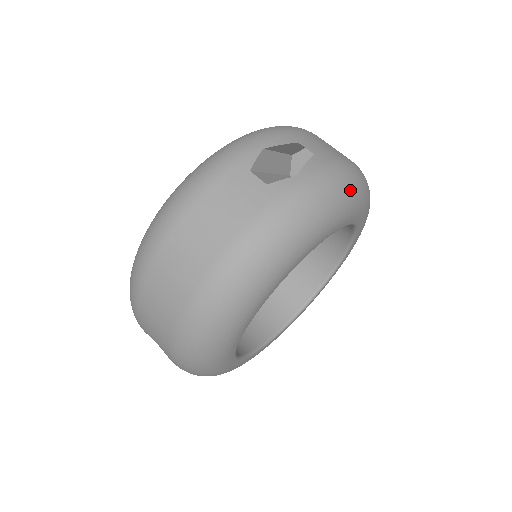
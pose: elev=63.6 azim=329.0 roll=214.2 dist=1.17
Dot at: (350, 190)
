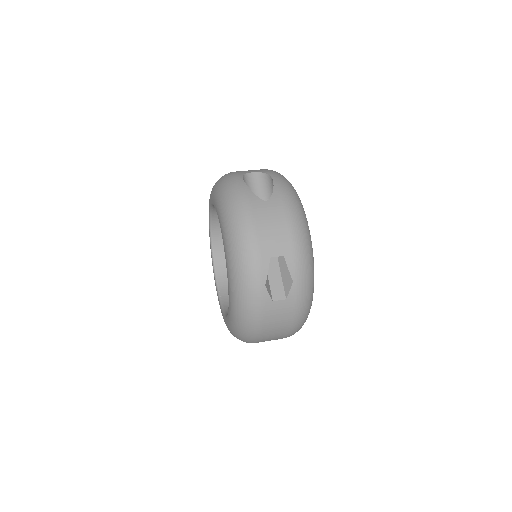
Dot at: (309, 244)
